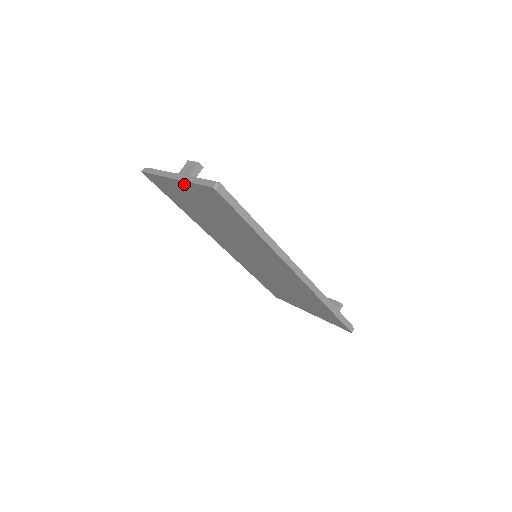
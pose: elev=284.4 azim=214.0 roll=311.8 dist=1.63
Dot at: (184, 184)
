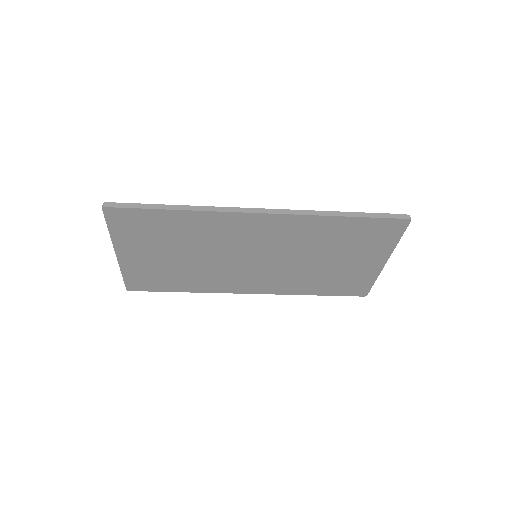
Dot at: (119, 246)
